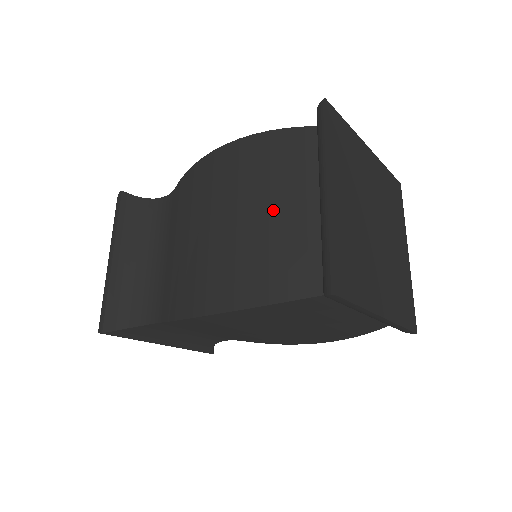
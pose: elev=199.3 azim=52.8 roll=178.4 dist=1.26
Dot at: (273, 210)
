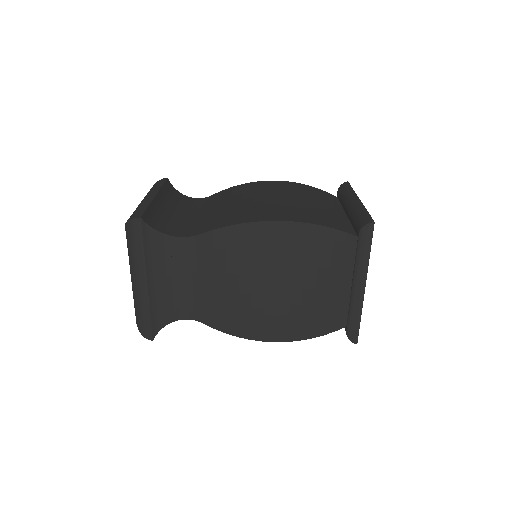
Dot at: (316, 203)
